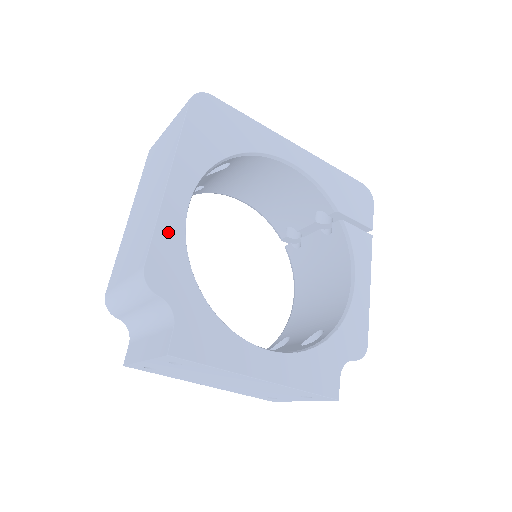
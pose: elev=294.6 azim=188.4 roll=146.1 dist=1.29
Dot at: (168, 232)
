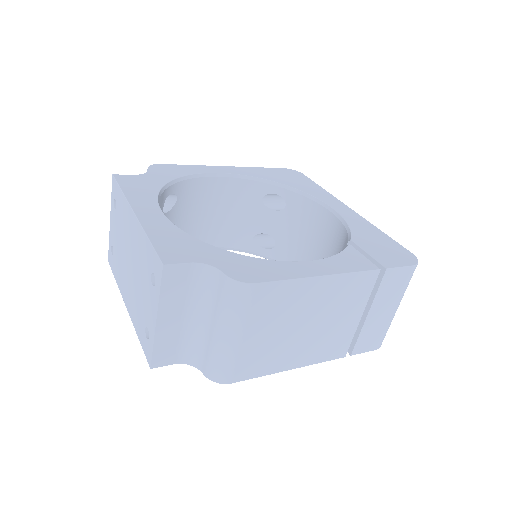
Dot at: (192, 169)
